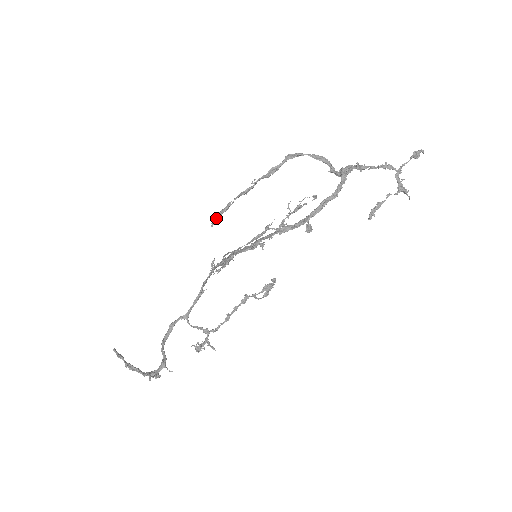
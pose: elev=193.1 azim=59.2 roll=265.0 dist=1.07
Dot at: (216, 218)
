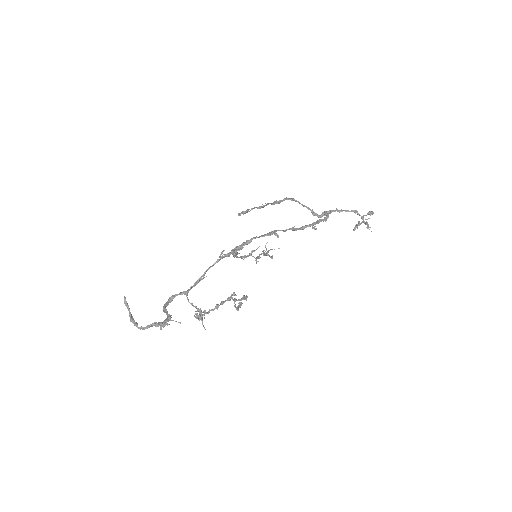
Dot at: (240, 214)
